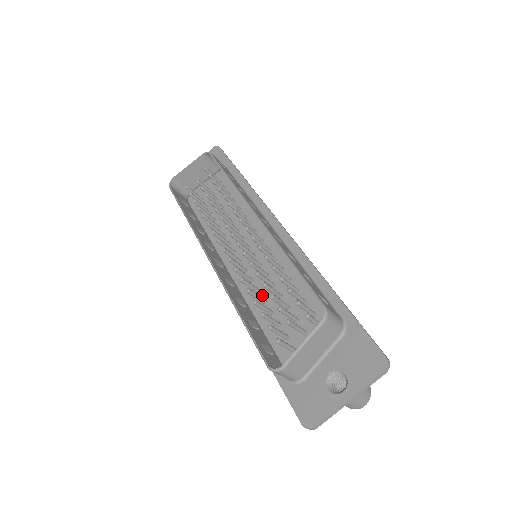
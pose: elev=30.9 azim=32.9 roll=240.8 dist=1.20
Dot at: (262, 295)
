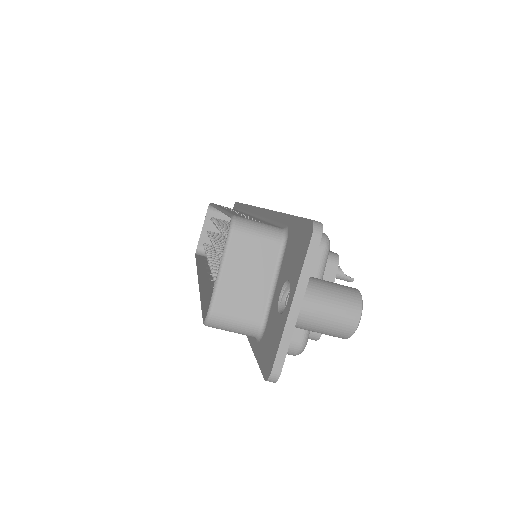
Dot at: occluded
